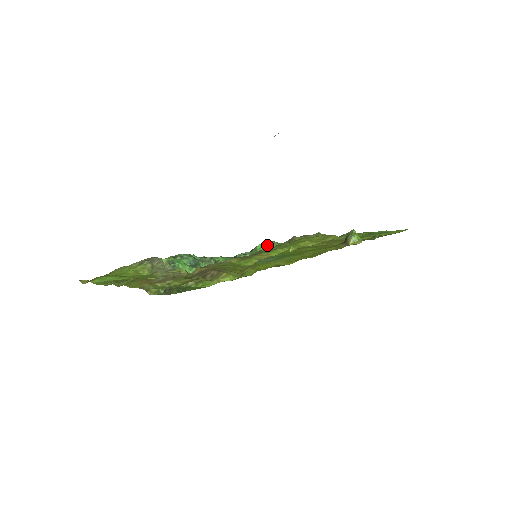
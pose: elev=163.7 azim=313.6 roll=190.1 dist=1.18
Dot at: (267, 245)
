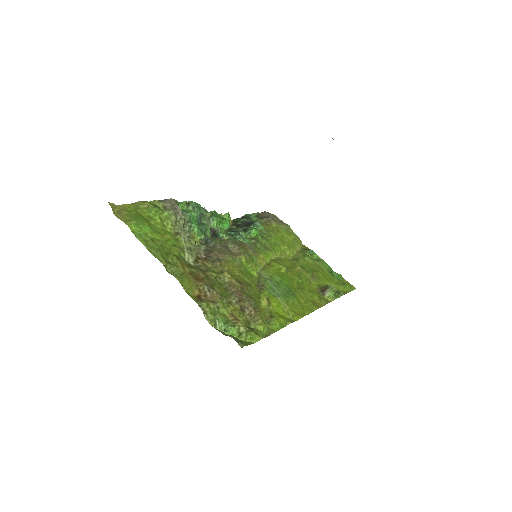
Dot at: (255, 224)
